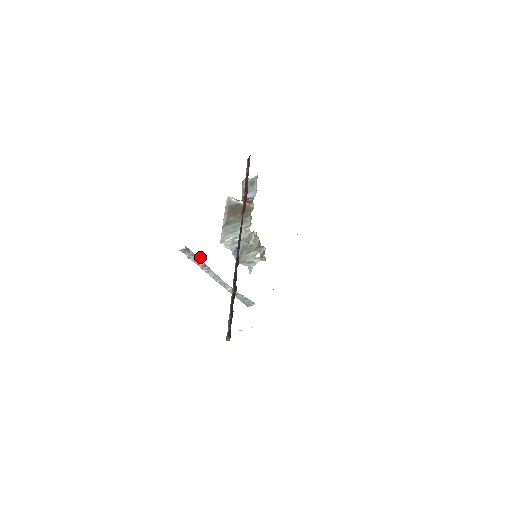
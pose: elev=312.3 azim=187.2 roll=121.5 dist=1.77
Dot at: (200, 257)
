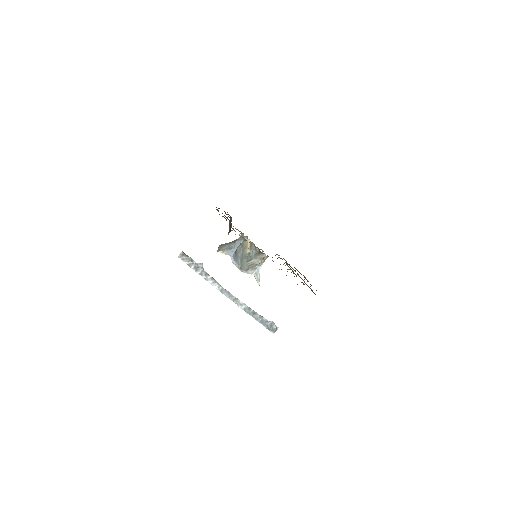
Dot at: (200, 263)
